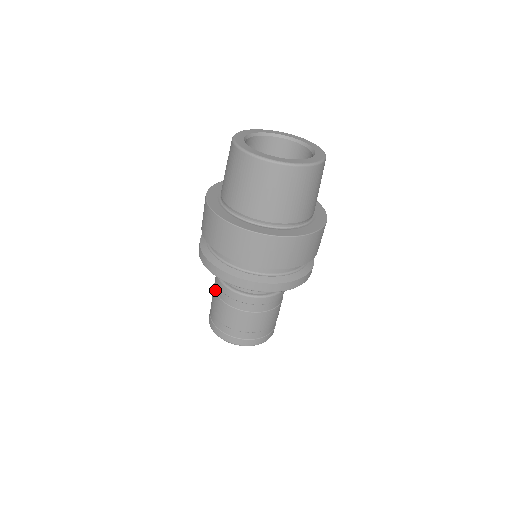
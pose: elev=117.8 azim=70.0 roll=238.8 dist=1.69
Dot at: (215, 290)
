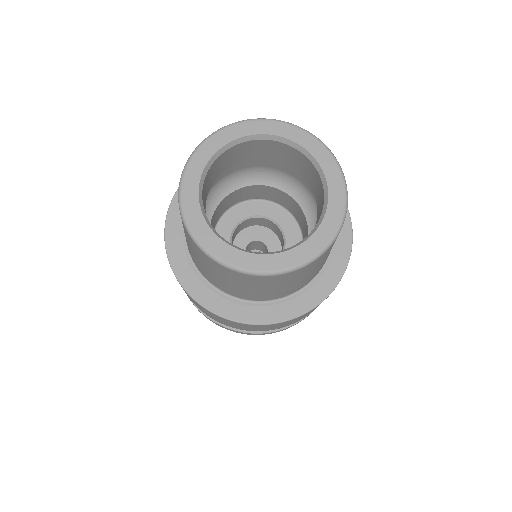
Dot at: occluded
